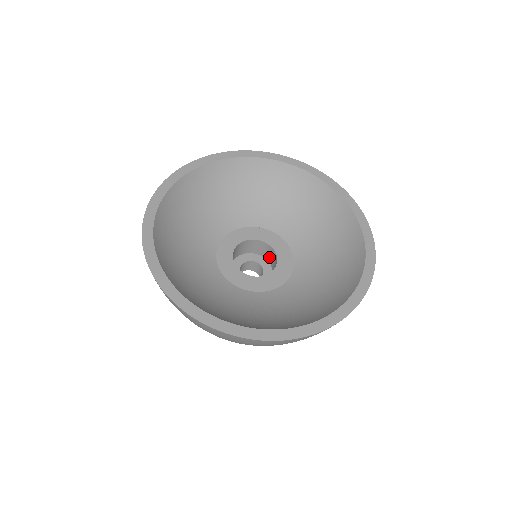
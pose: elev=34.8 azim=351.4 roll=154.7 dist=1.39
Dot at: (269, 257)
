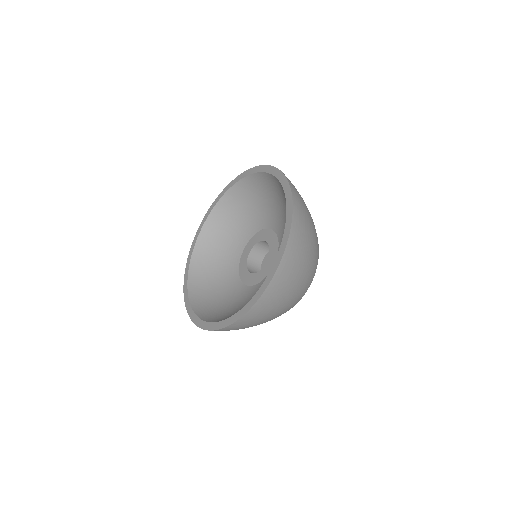
Dot at: occluded
